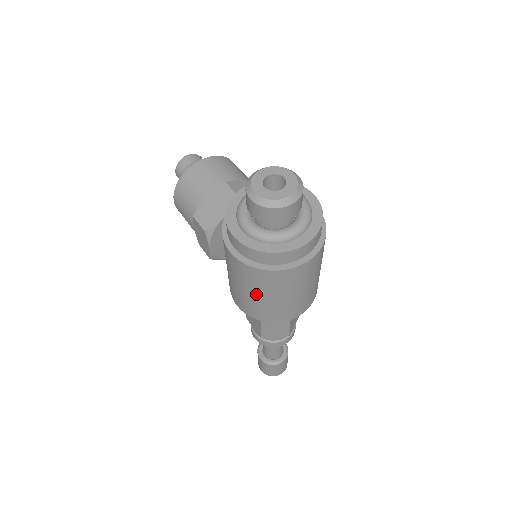
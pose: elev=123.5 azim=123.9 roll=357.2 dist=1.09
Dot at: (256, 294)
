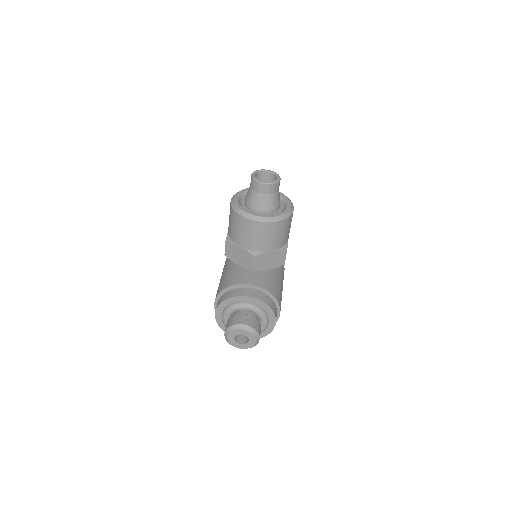
Dot at: occluded
